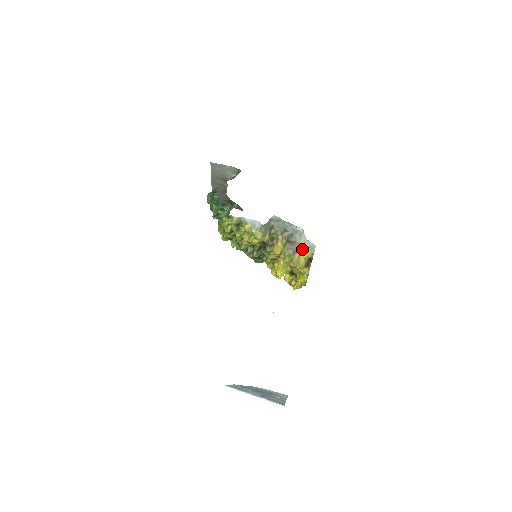
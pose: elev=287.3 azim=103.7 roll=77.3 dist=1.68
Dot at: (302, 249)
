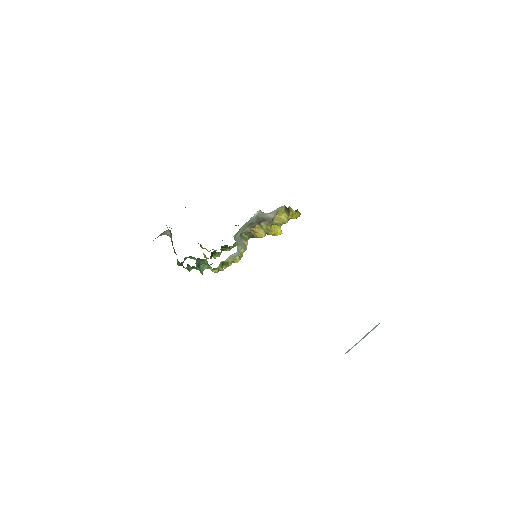
Dot at: (274, 217)
